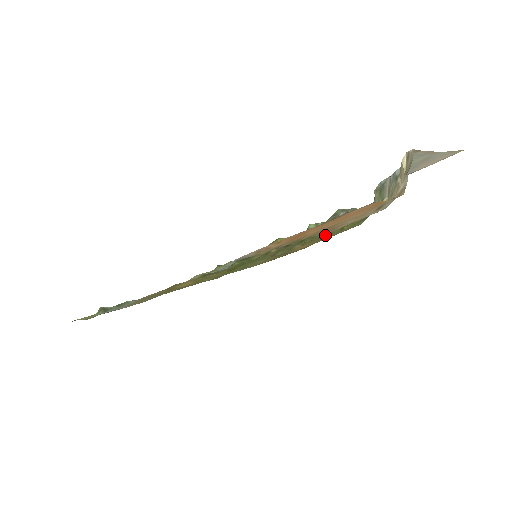
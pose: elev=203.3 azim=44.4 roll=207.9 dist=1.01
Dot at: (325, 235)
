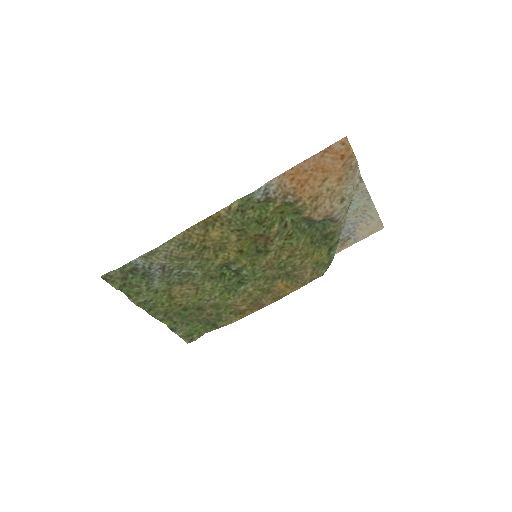
Dot at: (304, 245)
